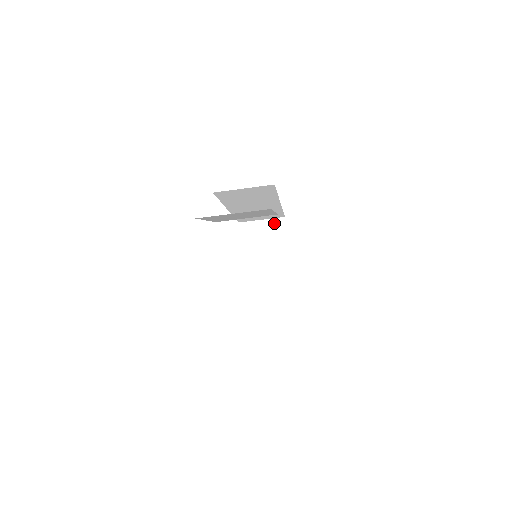
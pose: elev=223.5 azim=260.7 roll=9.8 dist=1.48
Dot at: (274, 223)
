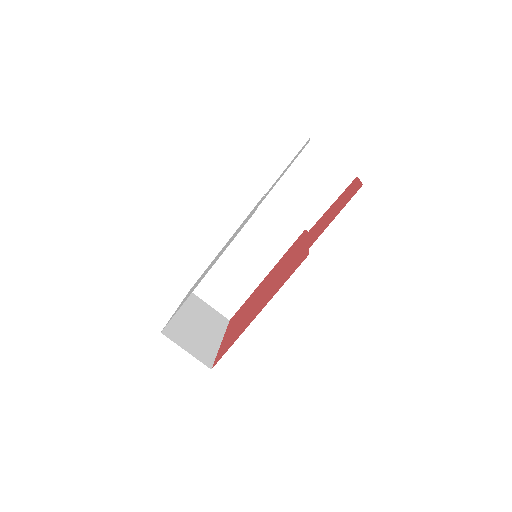
Dot at: (219, 315)
